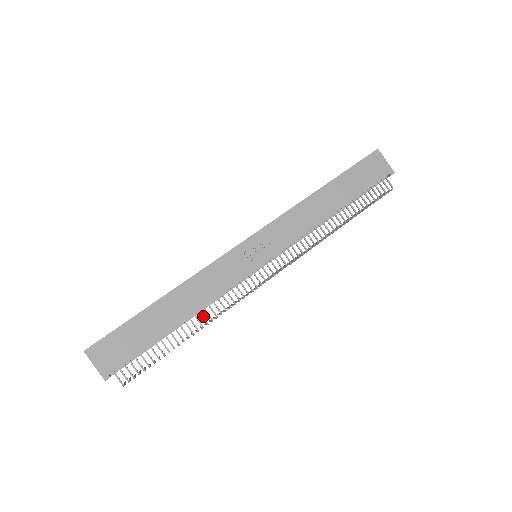
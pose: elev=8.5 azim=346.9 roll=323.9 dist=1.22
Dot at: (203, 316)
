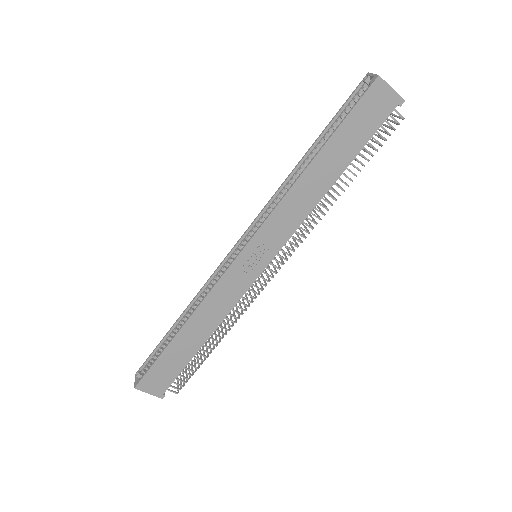
Dot at: (223, 327)
